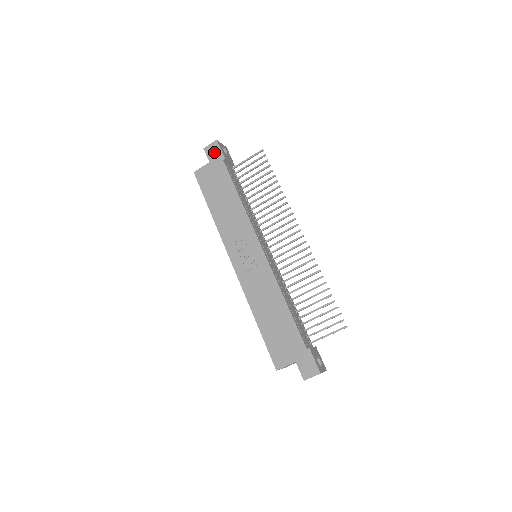
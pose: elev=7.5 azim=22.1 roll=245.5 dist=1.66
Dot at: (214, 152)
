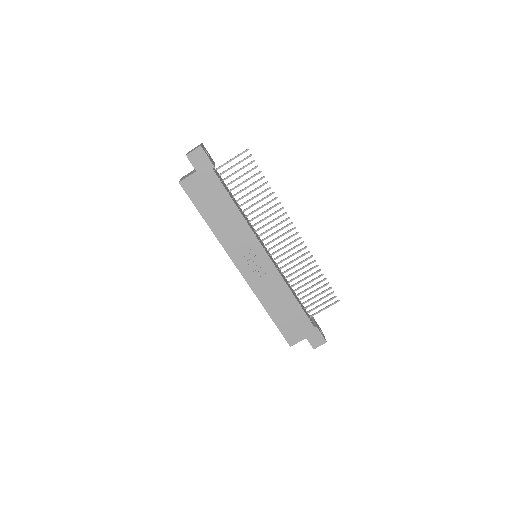
Dot at: (200, 160)
